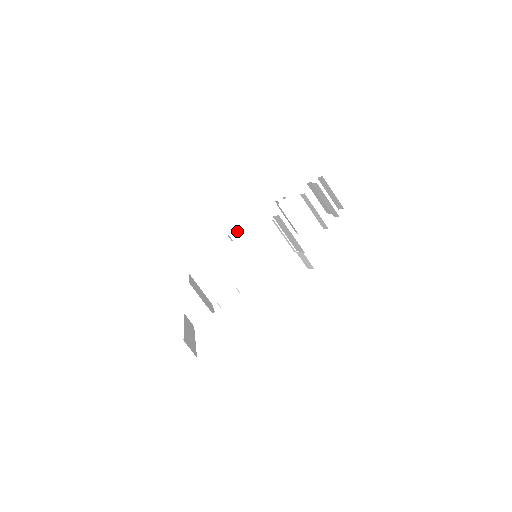
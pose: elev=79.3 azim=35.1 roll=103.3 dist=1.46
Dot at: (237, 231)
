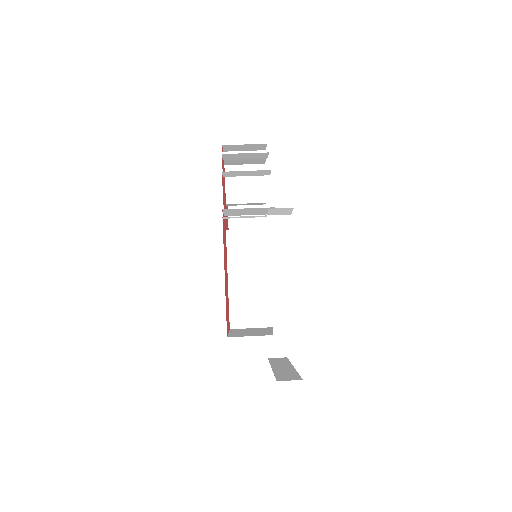
Dot at: occluded
